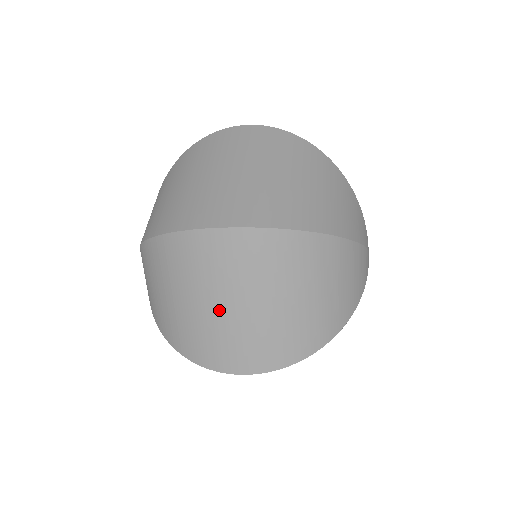
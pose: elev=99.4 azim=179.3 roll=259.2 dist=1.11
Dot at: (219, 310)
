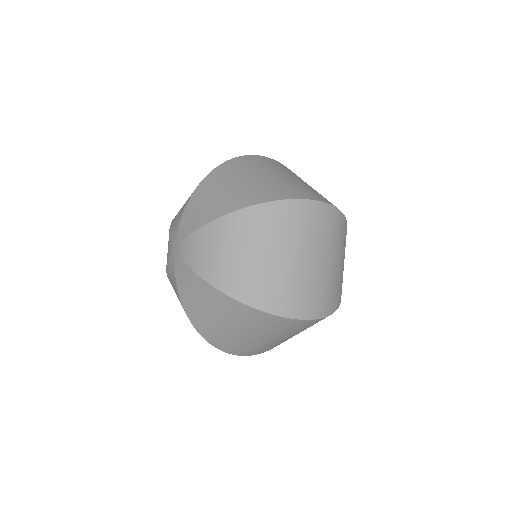
Dot at: (265, 340)
